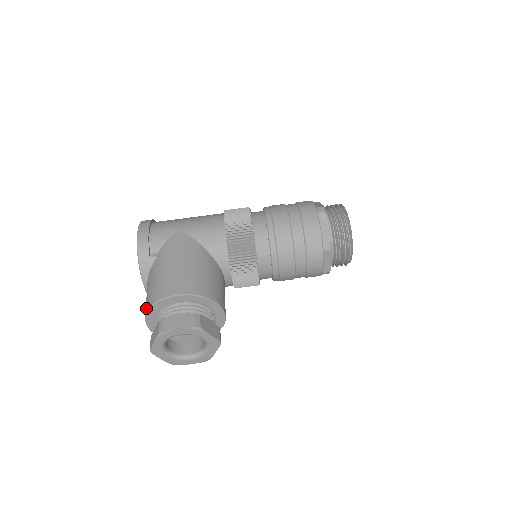
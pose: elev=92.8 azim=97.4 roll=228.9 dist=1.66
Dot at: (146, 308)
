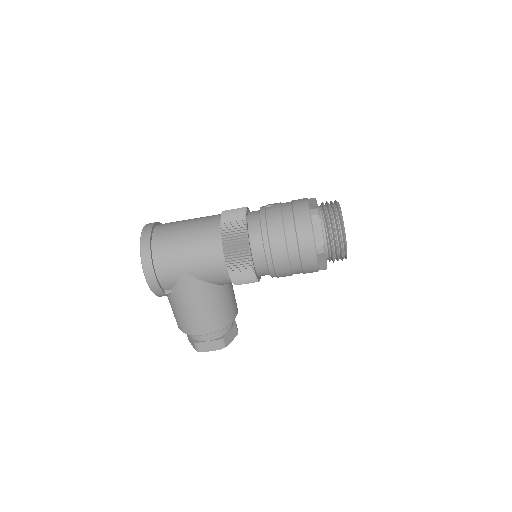
Dot at: occluded
